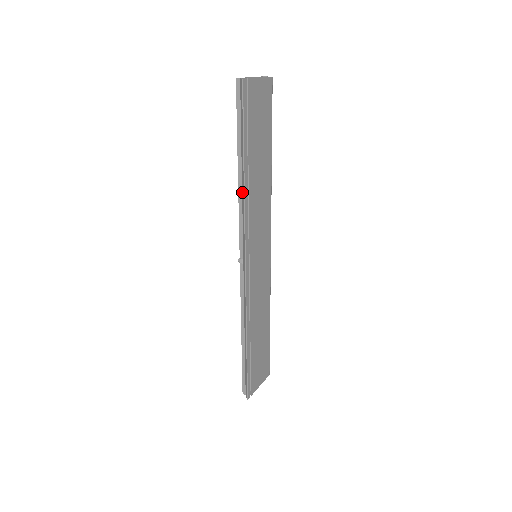
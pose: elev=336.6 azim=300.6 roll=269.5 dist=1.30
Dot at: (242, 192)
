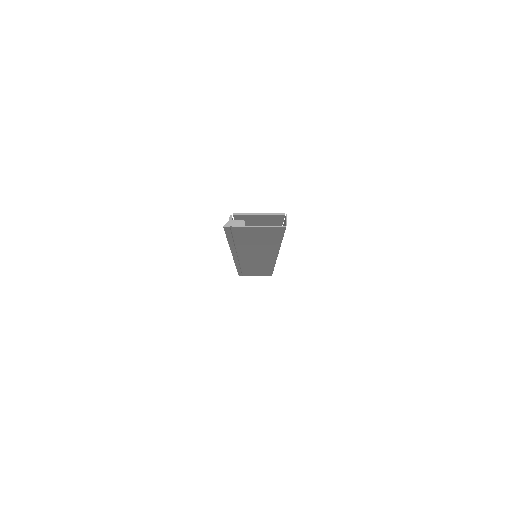
Dot at: occluded
